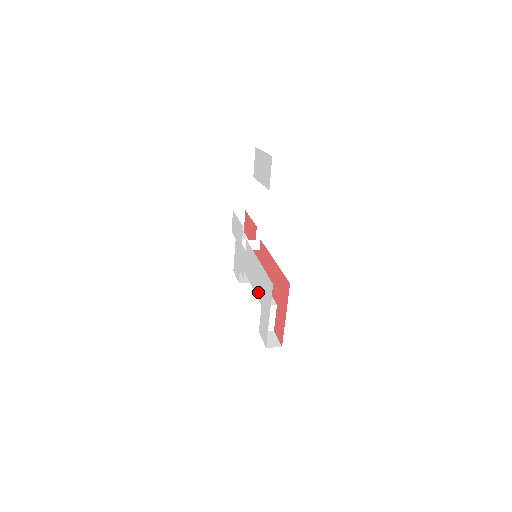
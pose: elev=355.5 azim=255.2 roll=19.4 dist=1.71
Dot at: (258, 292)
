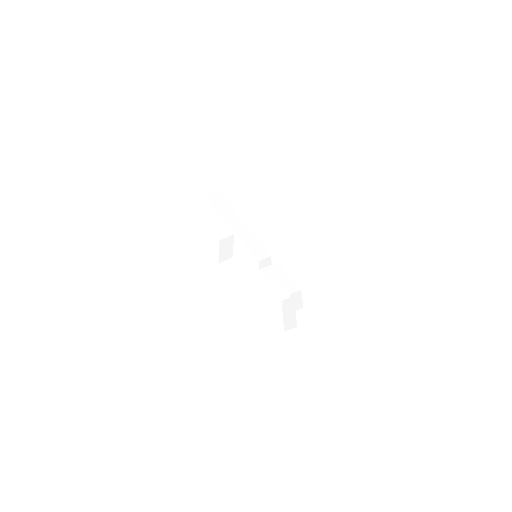
Dot at: occluded
